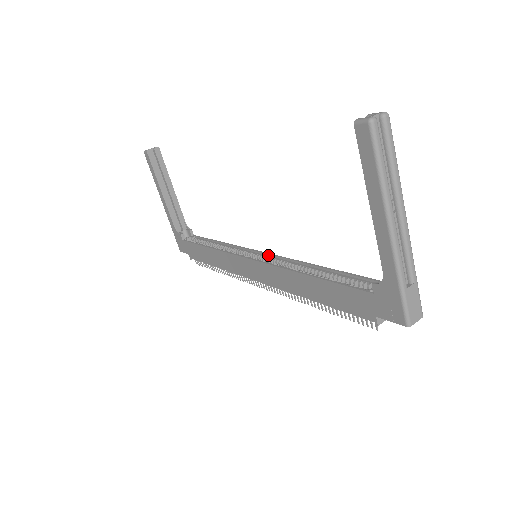
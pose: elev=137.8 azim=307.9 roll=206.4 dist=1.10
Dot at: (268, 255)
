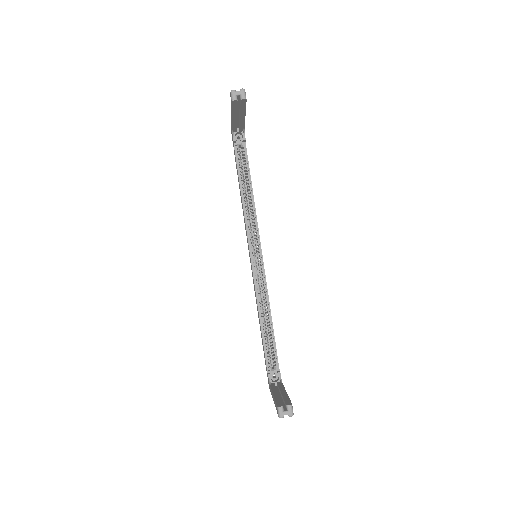
Dot at: (262, 263)
